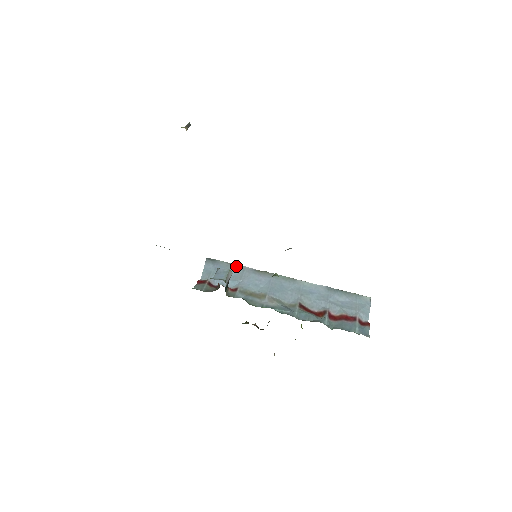
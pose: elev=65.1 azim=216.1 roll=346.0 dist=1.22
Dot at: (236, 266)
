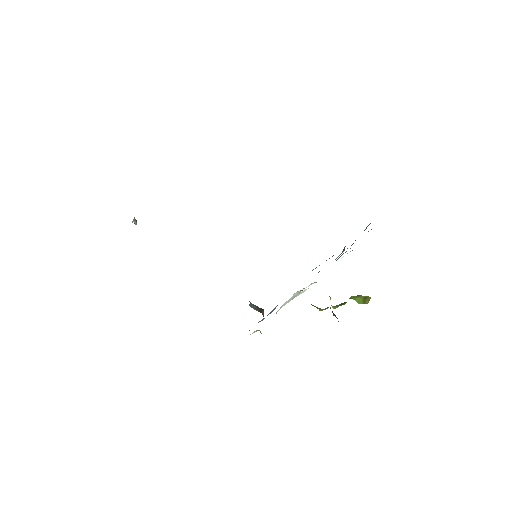
Dot at: occluded
